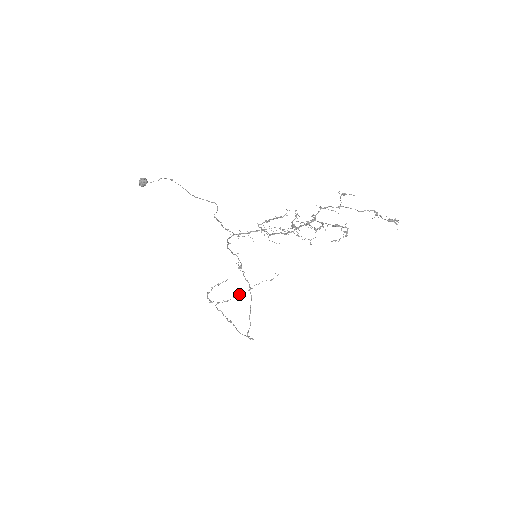
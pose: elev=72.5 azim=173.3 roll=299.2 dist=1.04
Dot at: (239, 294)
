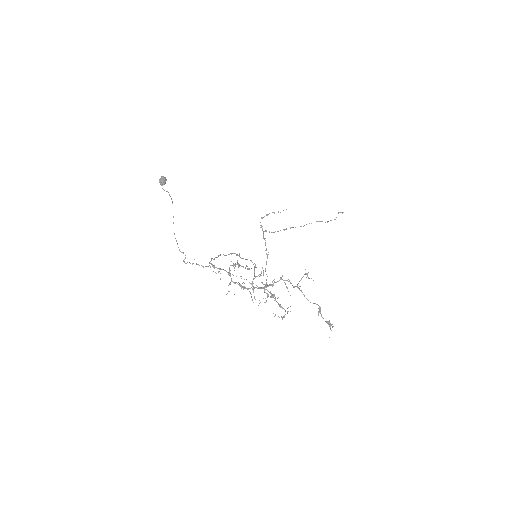
Dot at: occluded
